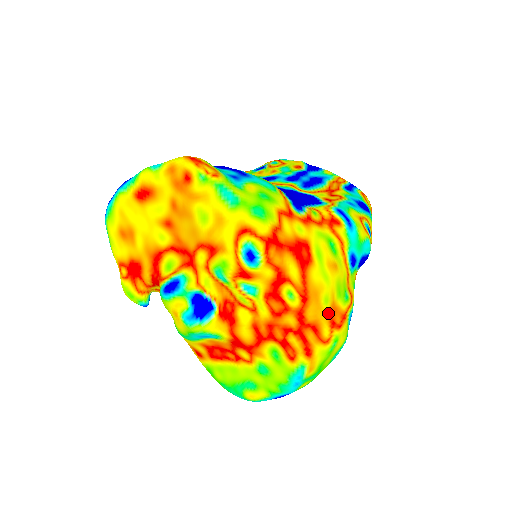
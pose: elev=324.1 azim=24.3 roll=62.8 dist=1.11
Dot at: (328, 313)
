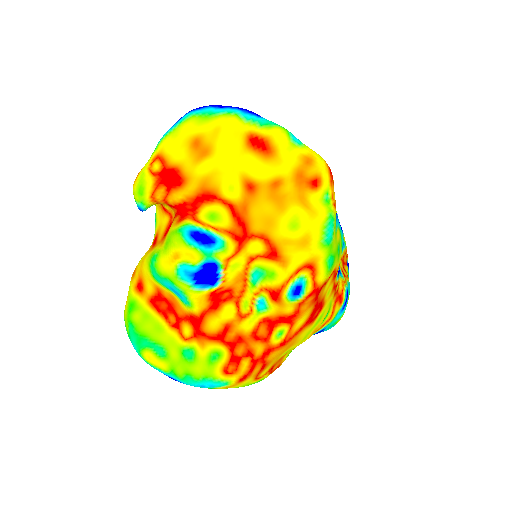
Dot at: (278, 360)
